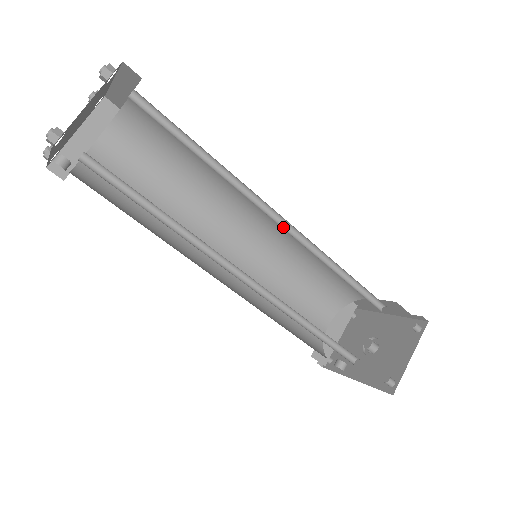
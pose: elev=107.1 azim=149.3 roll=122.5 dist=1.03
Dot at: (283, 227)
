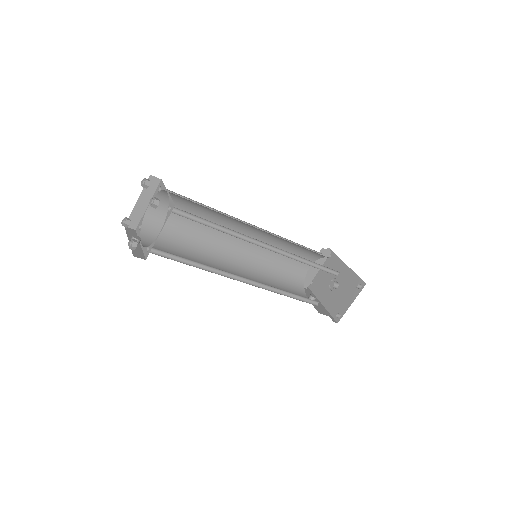
Dot at: (271, 248)
